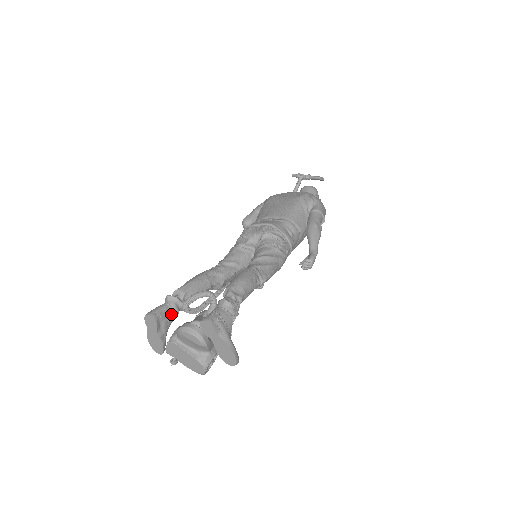
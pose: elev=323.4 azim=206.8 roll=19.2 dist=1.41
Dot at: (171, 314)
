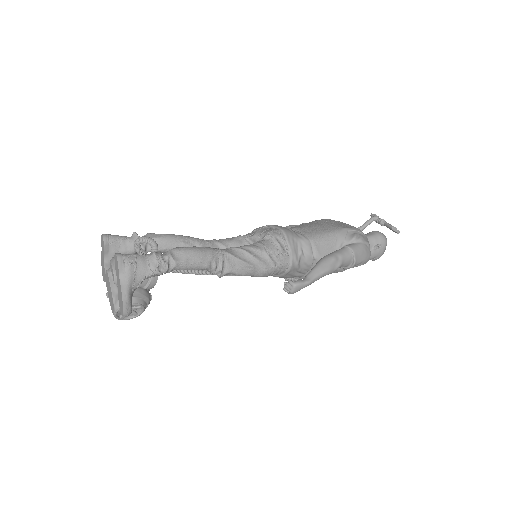
Dot at: (125, 248)
